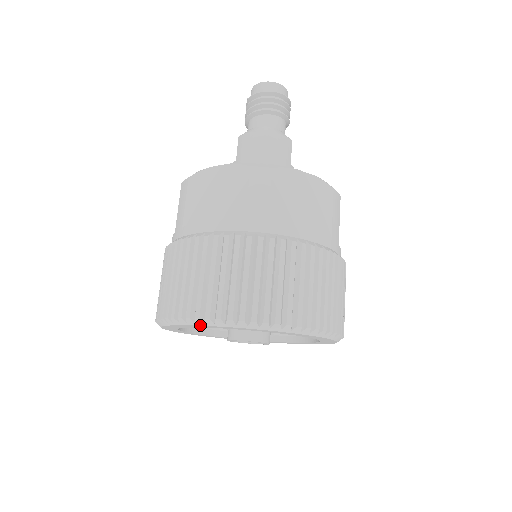
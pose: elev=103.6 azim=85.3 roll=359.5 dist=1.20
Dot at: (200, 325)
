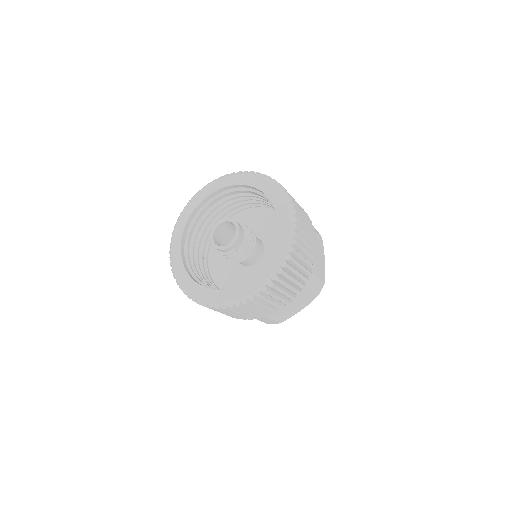
Dot at: (260, 176)
